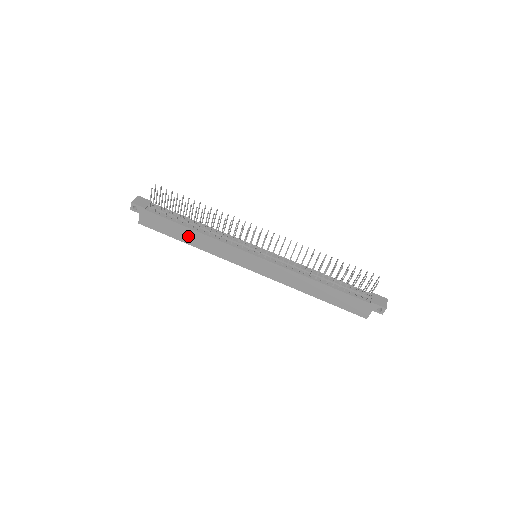
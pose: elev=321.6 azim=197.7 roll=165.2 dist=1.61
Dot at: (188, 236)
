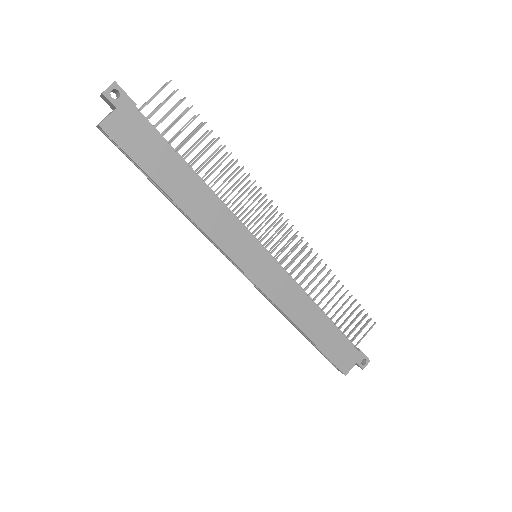
Dot at: (182, 185)
